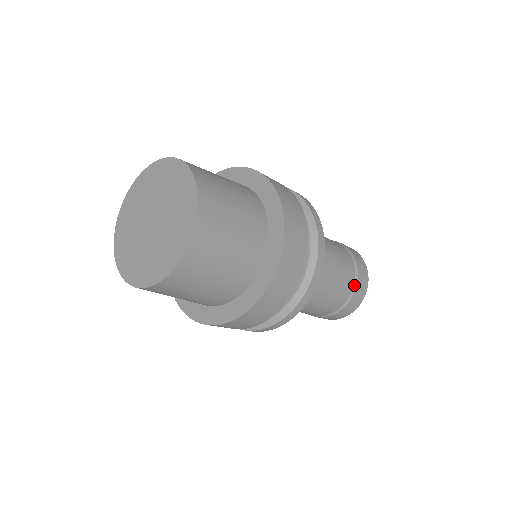
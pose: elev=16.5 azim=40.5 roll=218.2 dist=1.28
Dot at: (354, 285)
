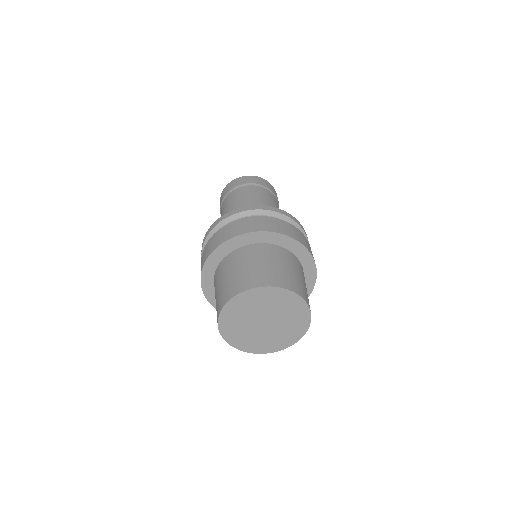
Dot at: occluded
